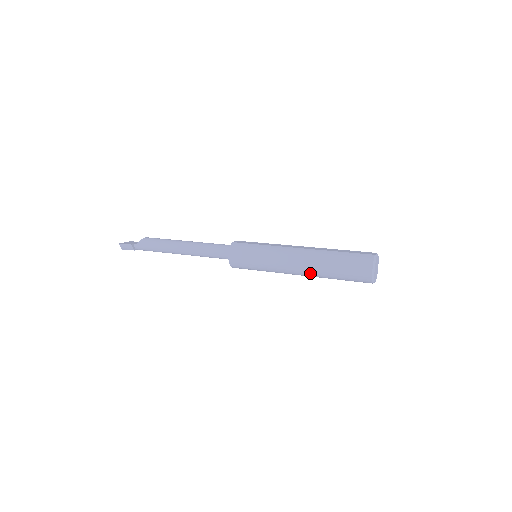
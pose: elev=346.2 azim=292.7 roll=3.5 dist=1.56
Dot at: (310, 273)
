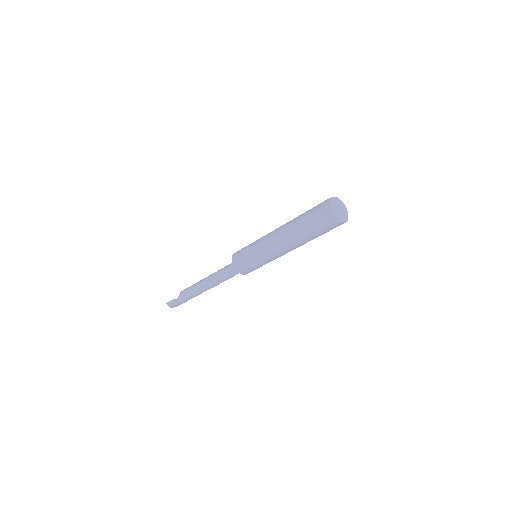
Dot at: (292, 241)
